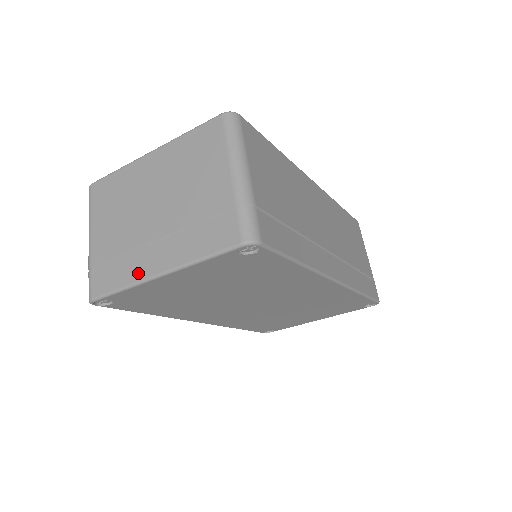
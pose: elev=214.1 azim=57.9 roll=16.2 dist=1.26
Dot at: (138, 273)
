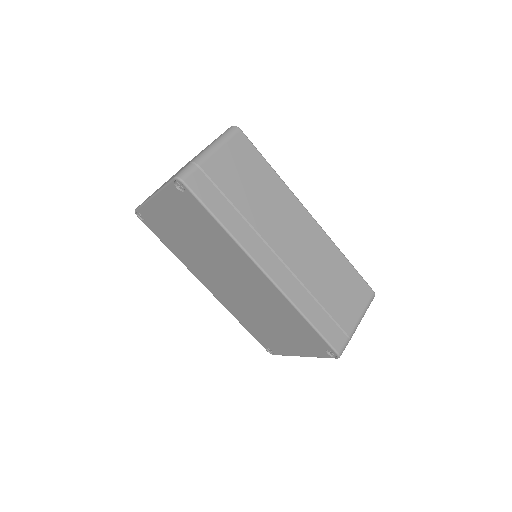
Dot at: occluded
